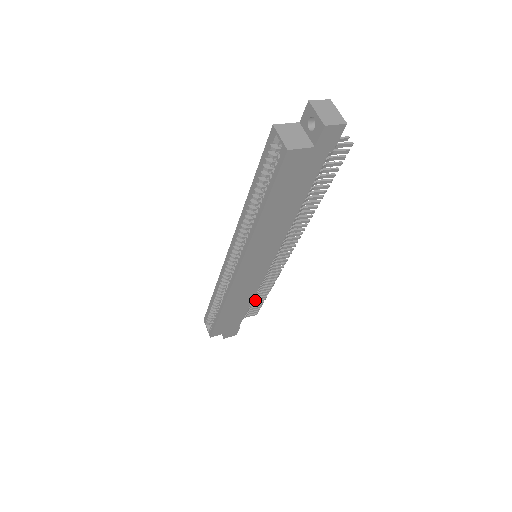
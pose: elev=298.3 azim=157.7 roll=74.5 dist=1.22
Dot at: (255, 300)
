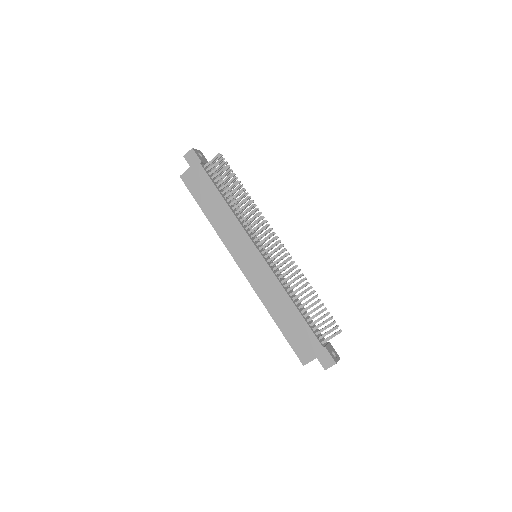
Dot at: (313, 309)
